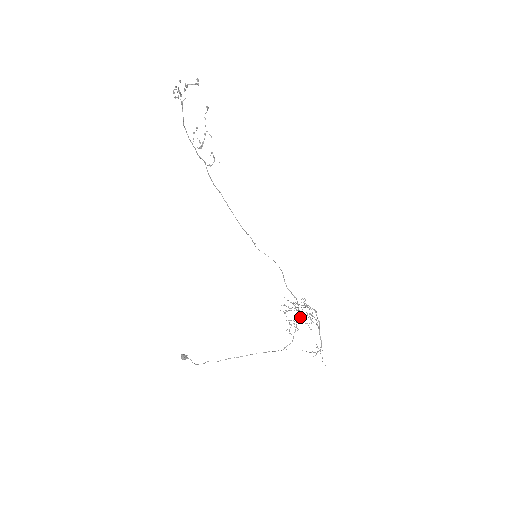
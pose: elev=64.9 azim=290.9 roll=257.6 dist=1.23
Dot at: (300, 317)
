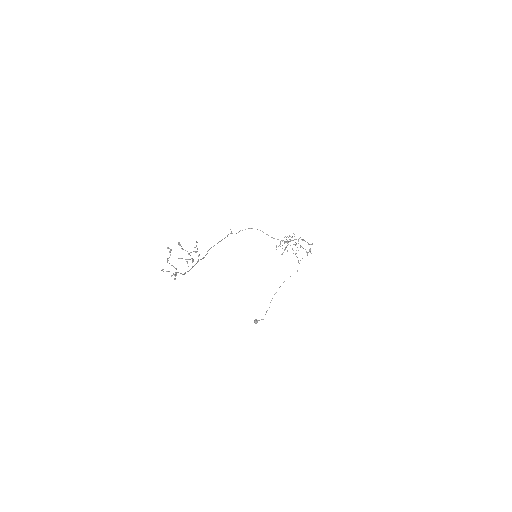
Dot at: occluded
